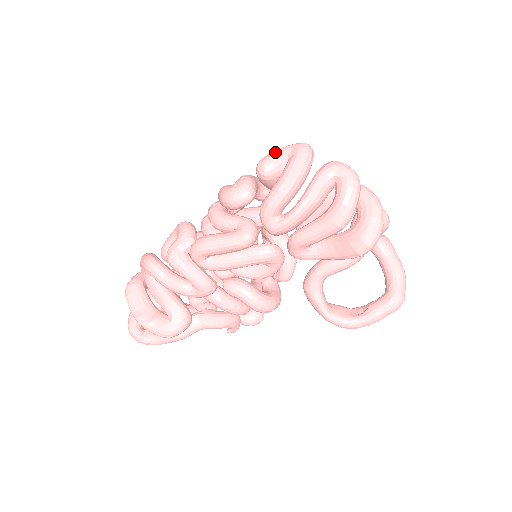
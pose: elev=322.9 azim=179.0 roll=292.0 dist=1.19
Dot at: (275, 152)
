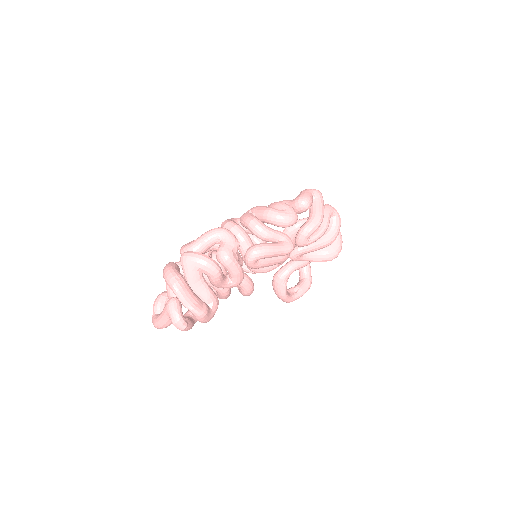
Dot at: (309, 193)
